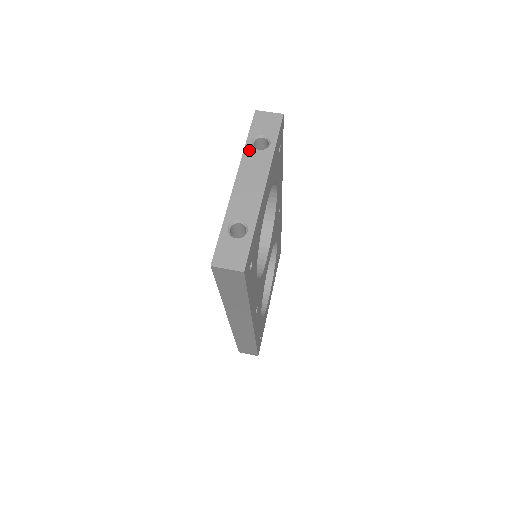
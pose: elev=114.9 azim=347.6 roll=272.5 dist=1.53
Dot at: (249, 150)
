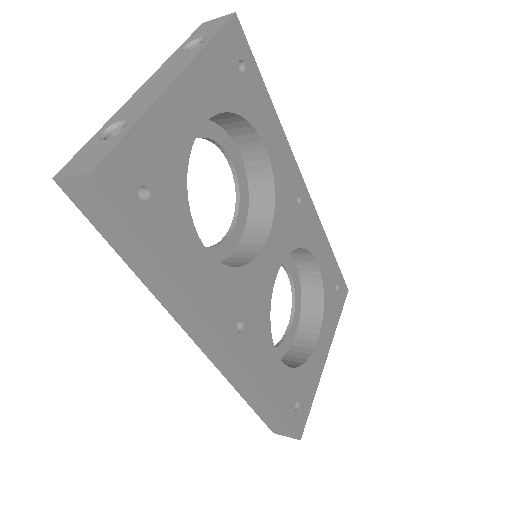
Dot at: (175, 55)
